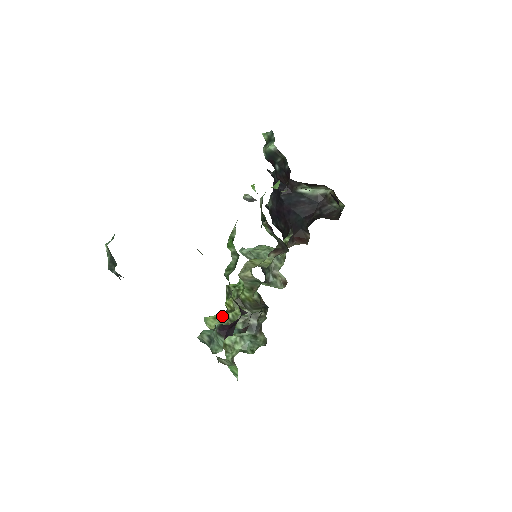
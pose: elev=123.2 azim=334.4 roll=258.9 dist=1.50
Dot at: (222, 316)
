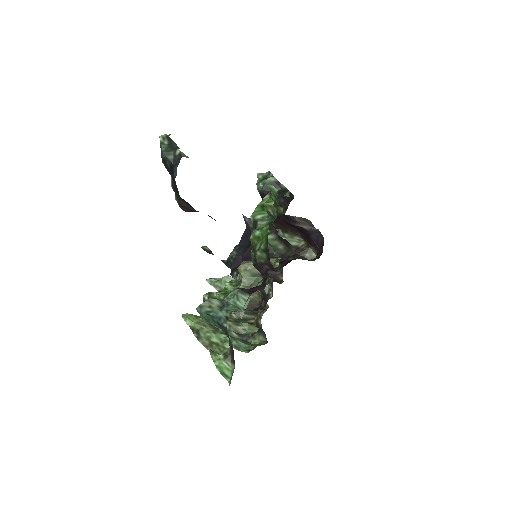
Dot at: occluded
